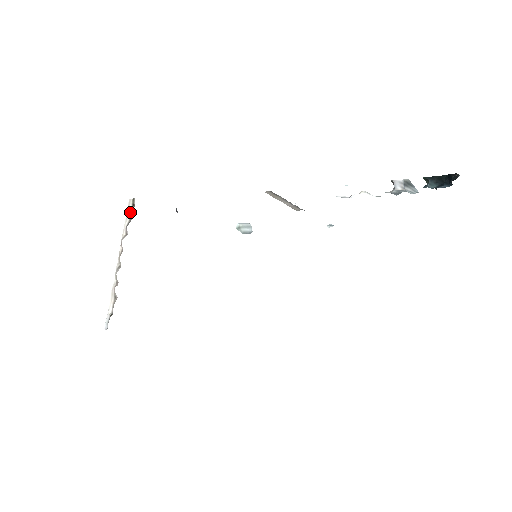
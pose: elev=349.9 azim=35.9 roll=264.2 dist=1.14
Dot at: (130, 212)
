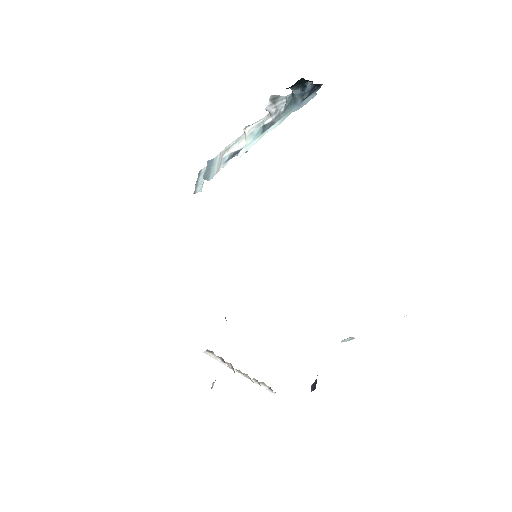
Dot at: (214, 356)
